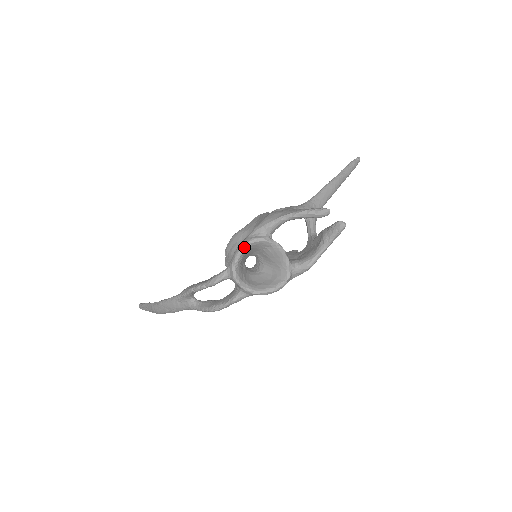
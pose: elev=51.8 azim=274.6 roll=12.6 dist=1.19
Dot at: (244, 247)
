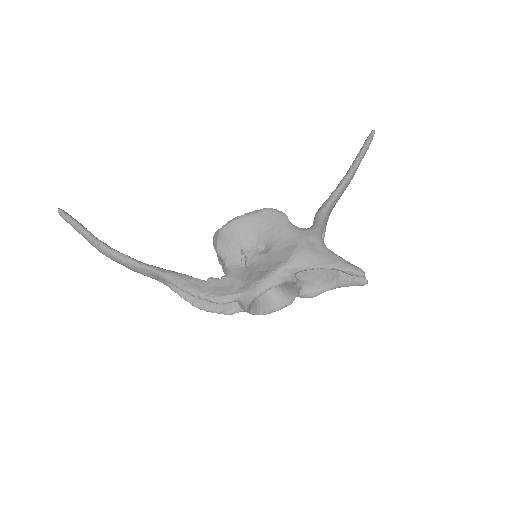
Dot at: (270, 288)
